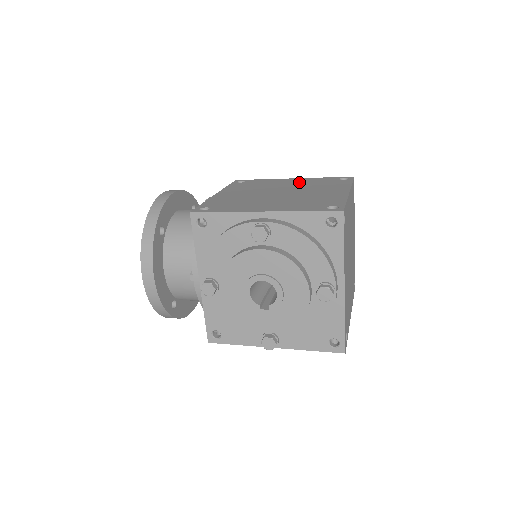
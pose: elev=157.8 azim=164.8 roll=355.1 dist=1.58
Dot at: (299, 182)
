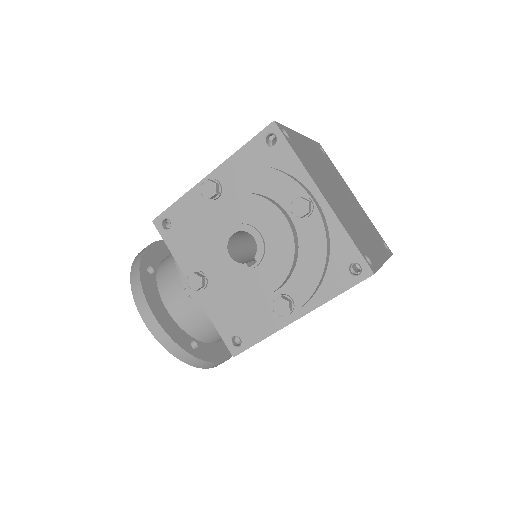
Dot at: occluded
